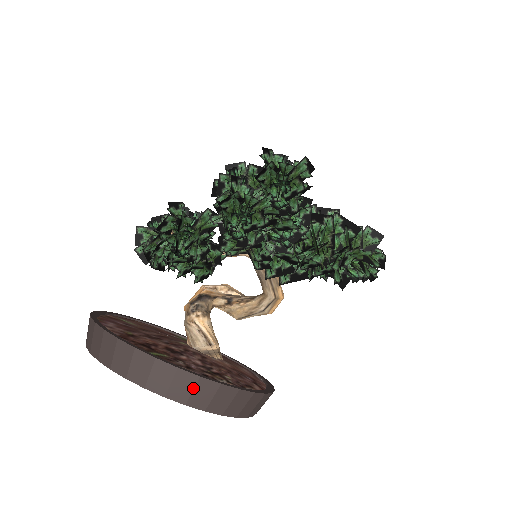
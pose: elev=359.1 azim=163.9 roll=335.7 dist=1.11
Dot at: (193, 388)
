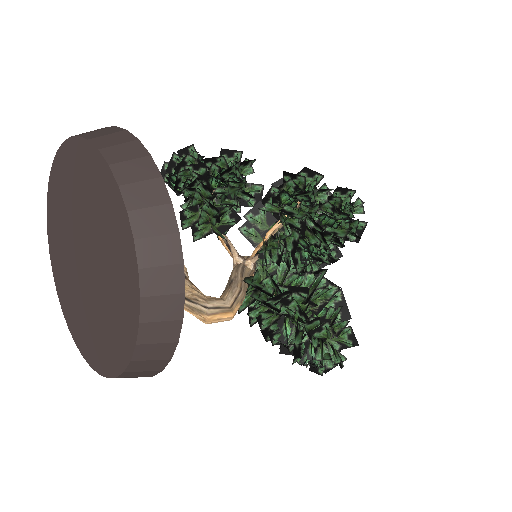
Dot at: (161, 234)
